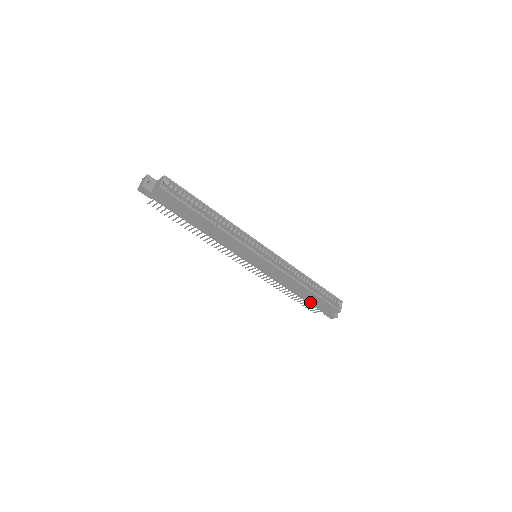
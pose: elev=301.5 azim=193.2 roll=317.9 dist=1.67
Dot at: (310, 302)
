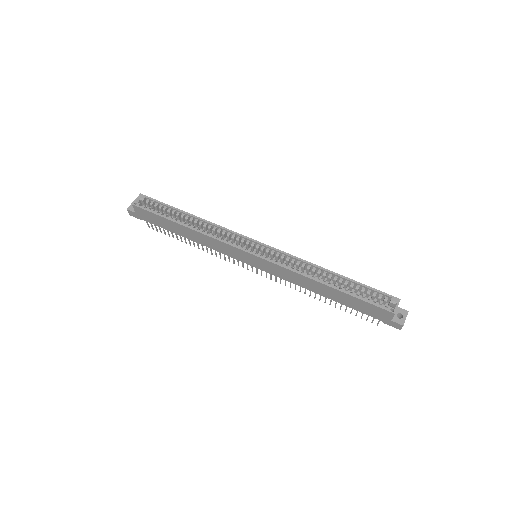
Dot at: (351, 306)
